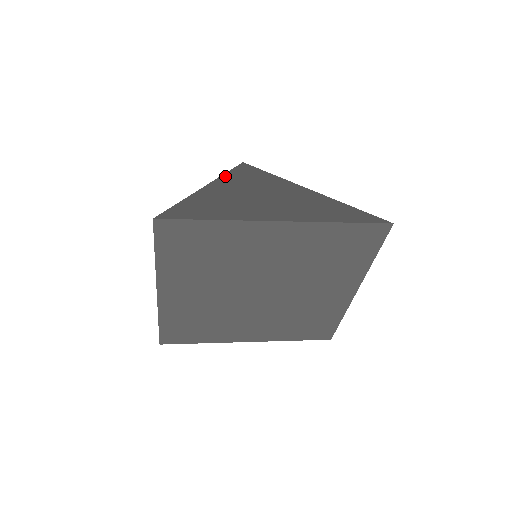
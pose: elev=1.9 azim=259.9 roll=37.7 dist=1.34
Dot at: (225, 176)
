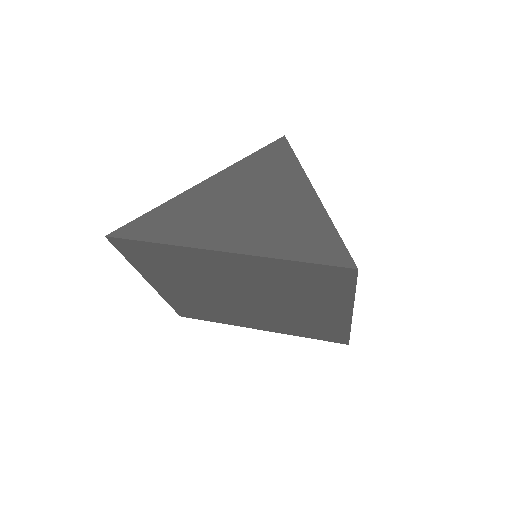
Dot at: (239, 163)
